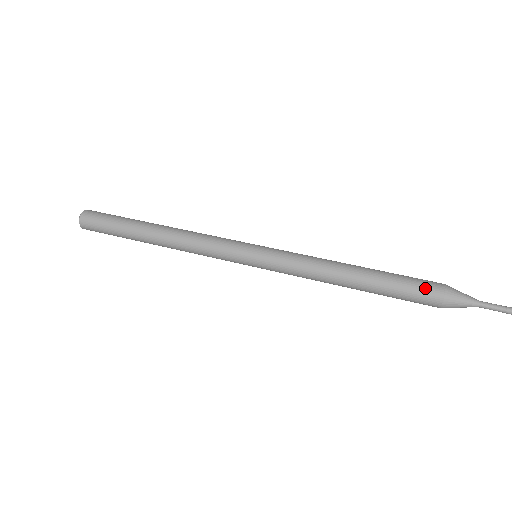
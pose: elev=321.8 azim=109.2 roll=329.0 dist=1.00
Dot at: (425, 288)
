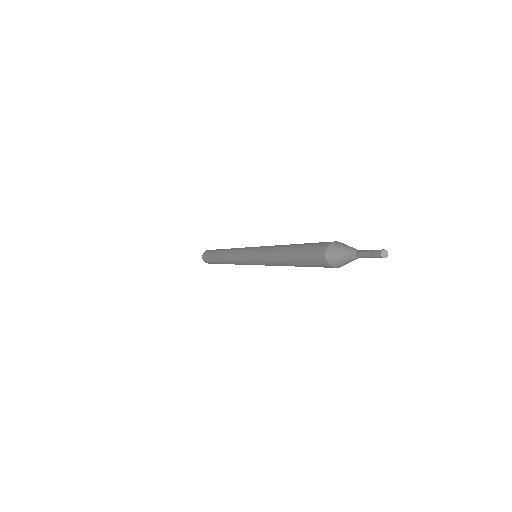
Dot at: (318, 245)
